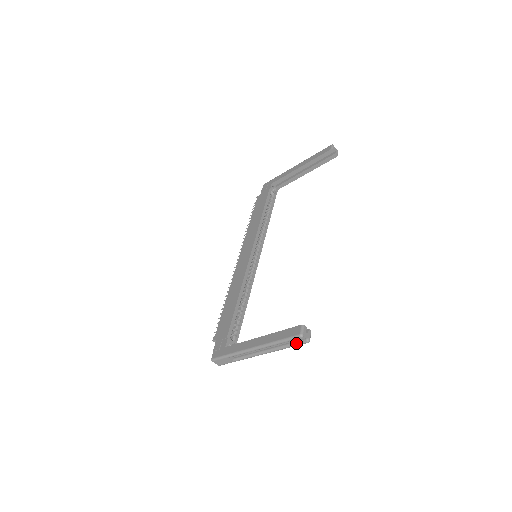
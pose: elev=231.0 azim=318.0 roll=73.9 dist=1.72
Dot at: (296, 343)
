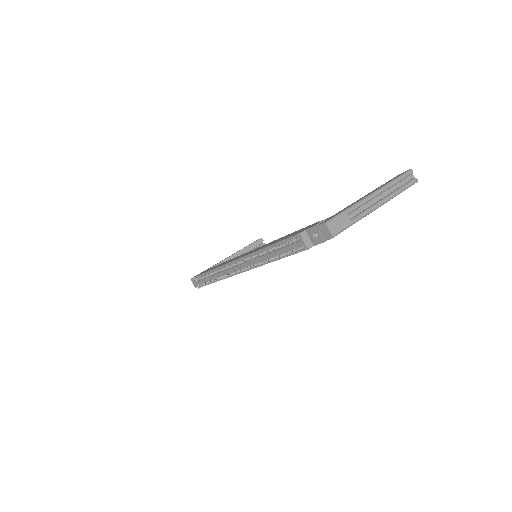
Dot at: (408, 182)
